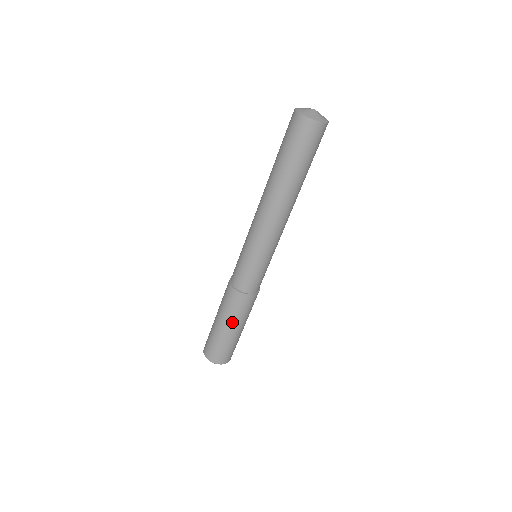
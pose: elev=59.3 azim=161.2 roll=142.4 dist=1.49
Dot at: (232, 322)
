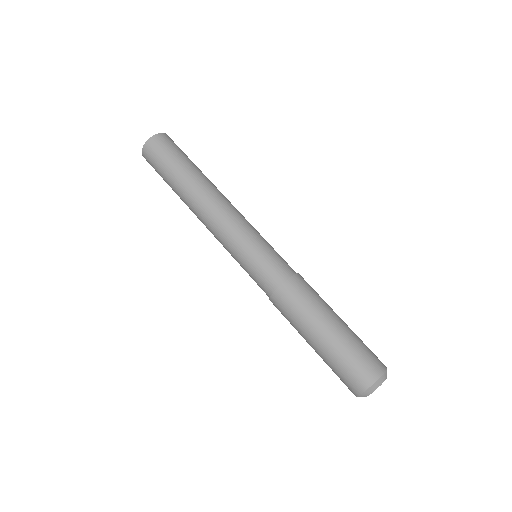
Dot at: (326, 312)
